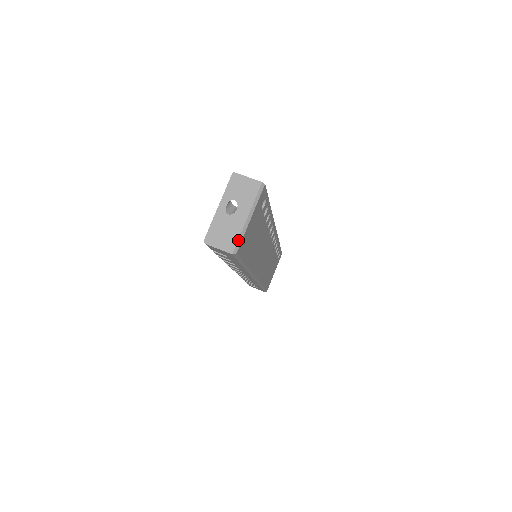
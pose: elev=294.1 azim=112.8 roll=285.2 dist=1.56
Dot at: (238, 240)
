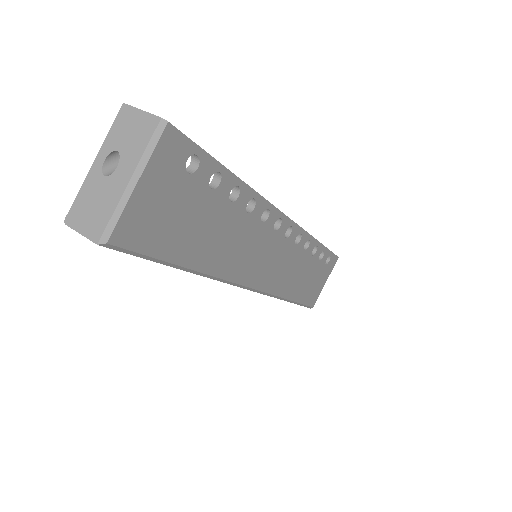
Dot at: (110, 220)
